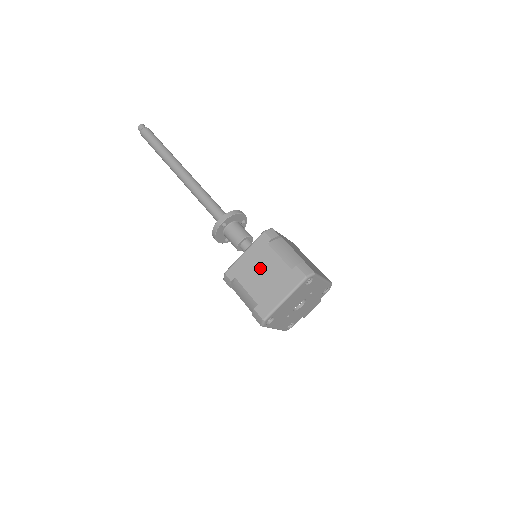
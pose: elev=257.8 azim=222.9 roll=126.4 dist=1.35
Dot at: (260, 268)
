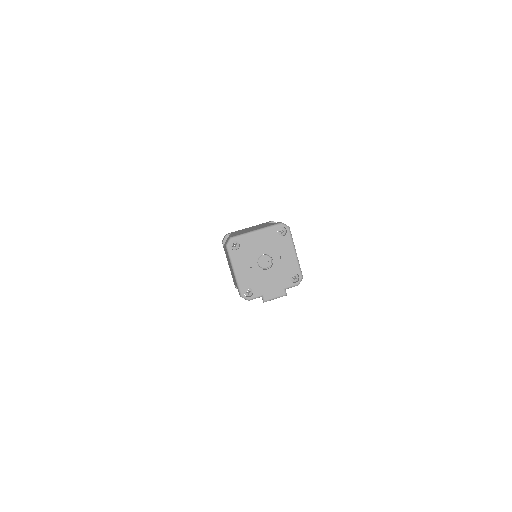
Dot at: occluded
